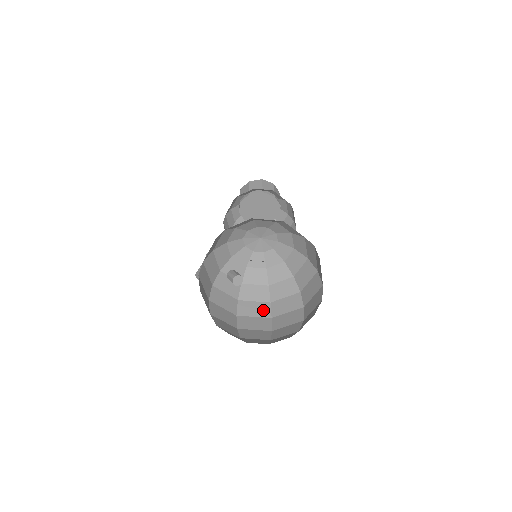
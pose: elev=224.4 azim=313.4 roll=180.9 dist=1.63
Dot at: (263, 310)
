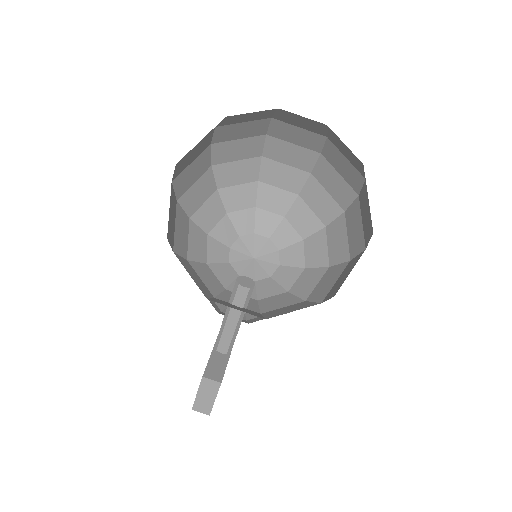
Dot at: occluded
